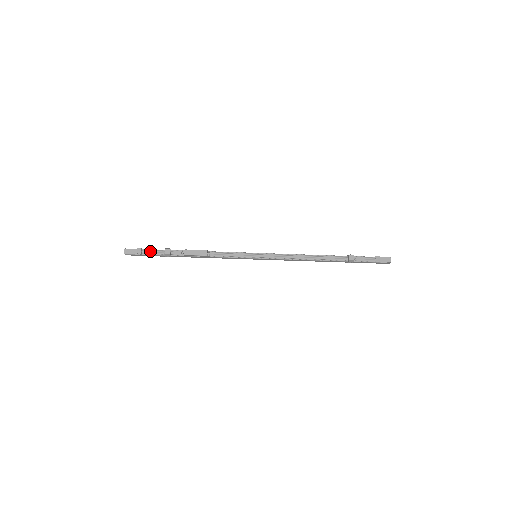
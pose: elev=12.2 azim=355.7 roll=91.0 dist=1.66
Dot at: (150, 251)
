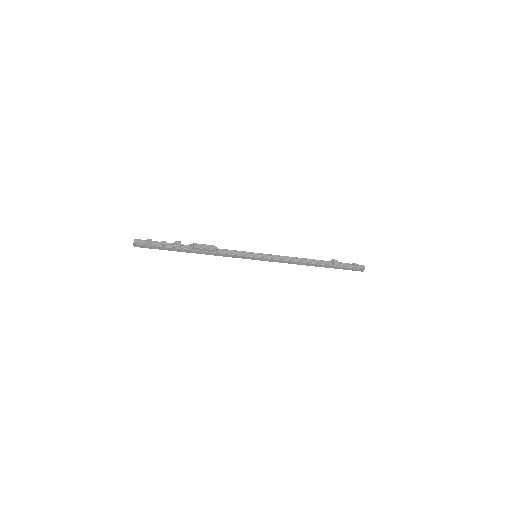
Dot at: (160, 243)
